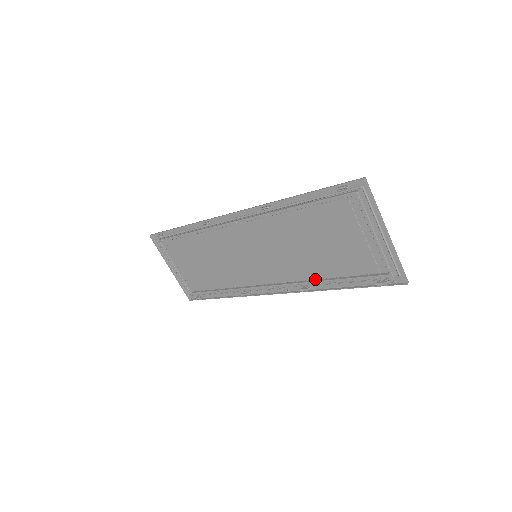
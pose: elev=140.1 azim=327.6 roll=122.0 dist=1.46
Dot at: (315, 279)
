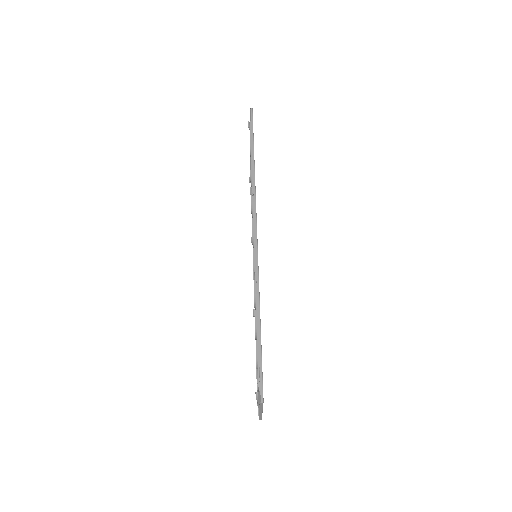
Dot at: occluded
